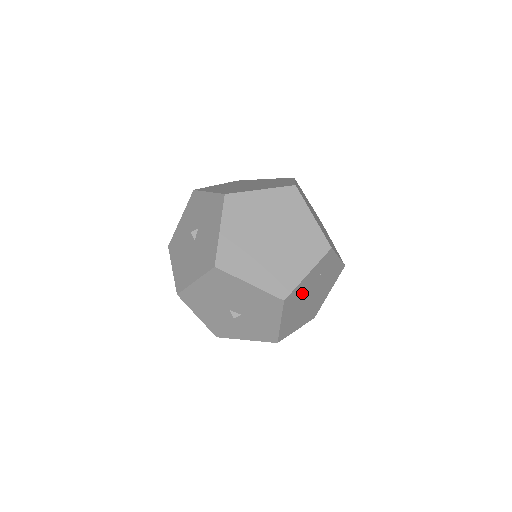
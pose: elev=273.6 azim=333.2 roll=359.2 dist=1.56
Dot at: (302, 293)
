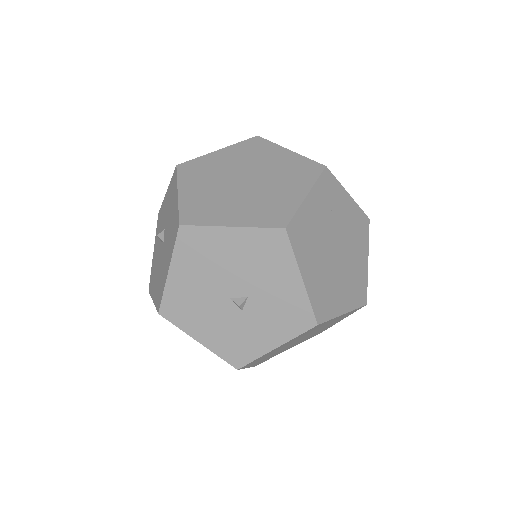
Dot at: (315, 233)
